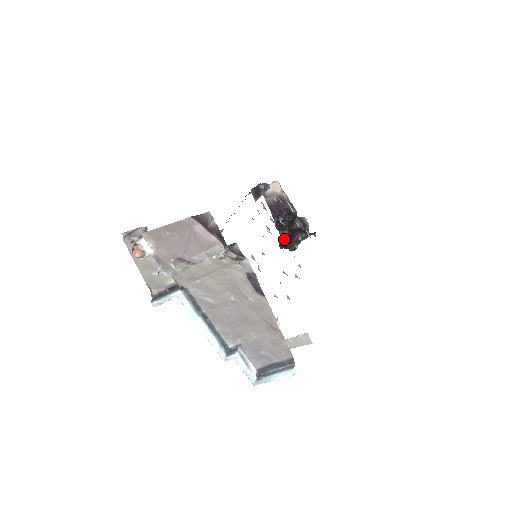
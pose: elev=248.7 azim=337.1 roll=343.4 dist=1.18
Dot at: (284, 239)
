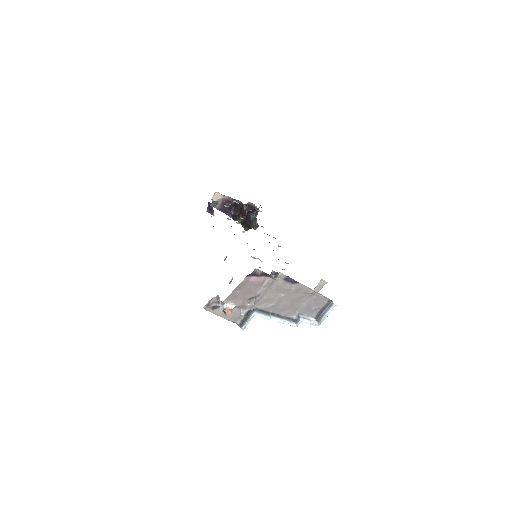
Dot at: (244, 223)
